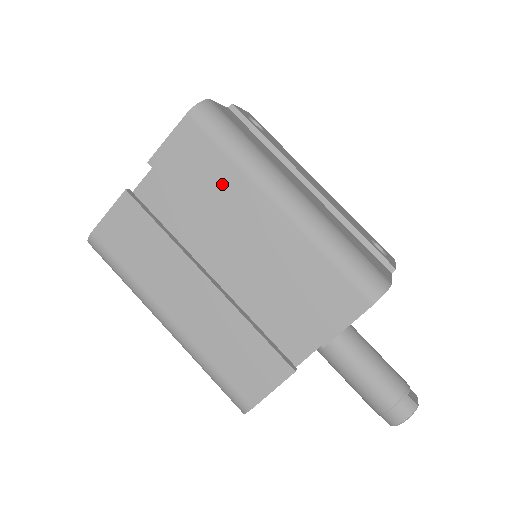
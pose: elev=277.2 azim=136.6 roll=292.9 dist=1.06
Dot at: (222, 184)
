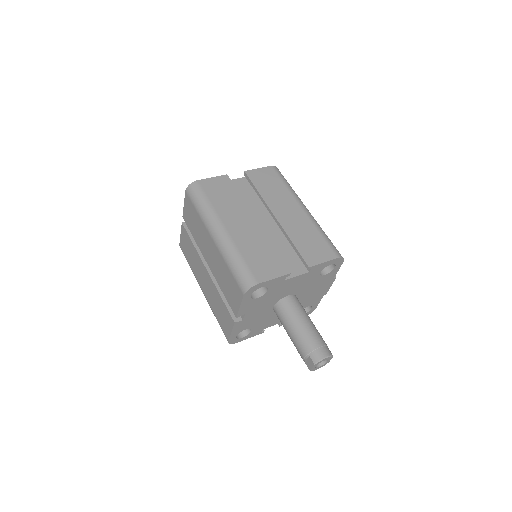
Dot at: (279, 192)
